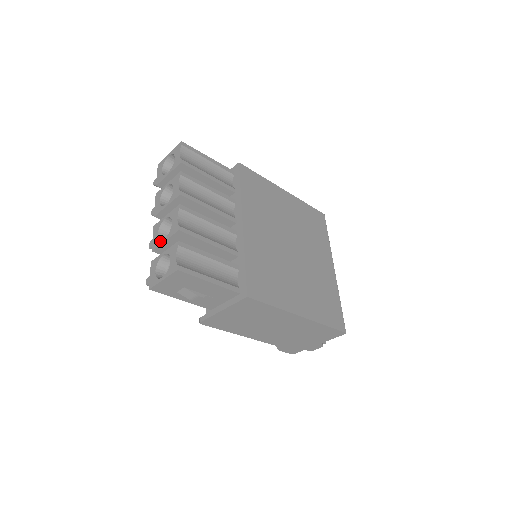
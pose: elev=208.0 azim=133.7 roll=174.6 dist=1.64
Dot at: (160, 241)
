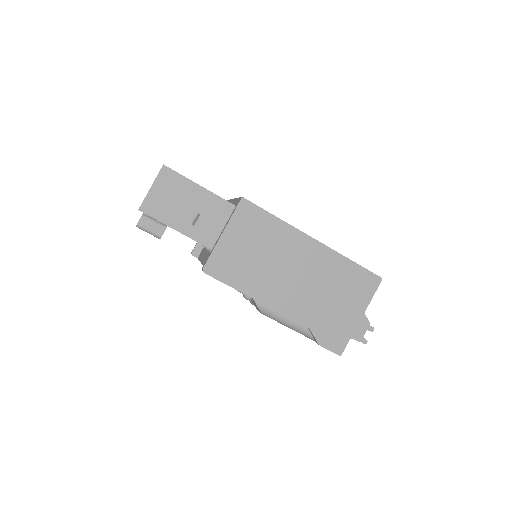
Dot at: occluded
